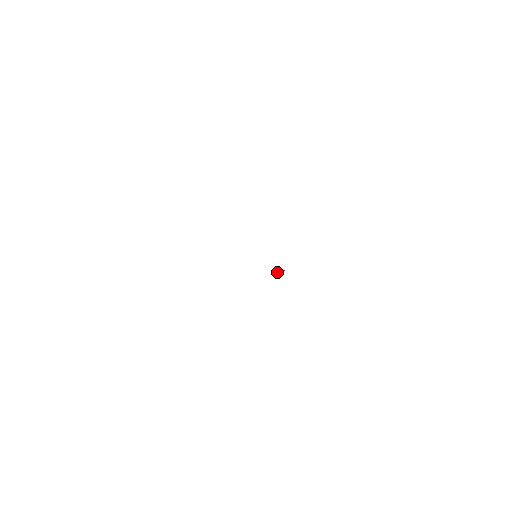
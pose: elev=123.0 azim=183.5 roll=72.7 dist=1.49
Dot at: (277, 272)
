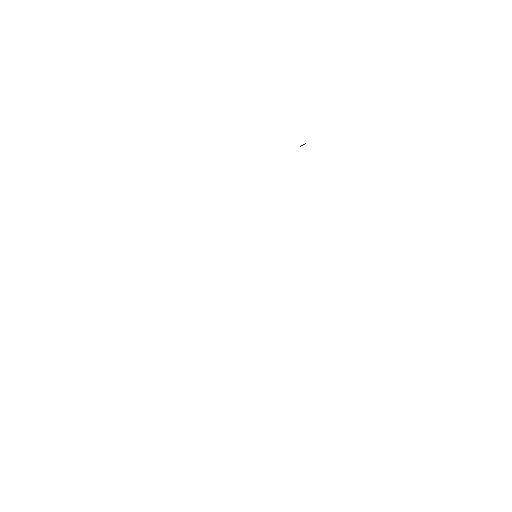
Dot at: occluded
